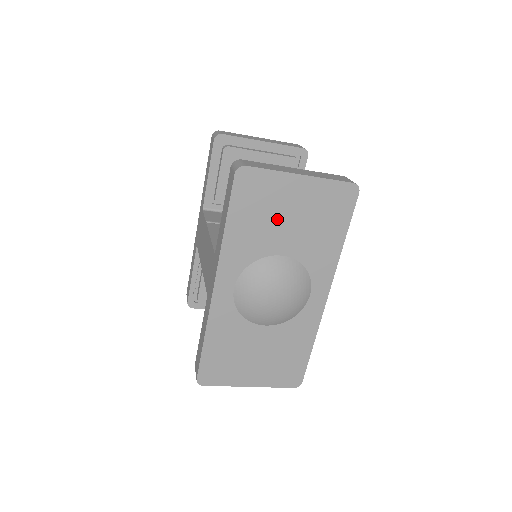
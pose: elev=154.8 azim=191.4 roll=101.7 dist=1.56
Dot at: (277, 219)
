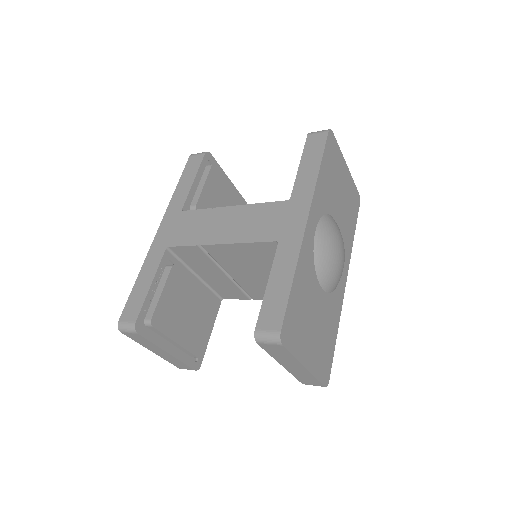
Dot at: (337, 187)
